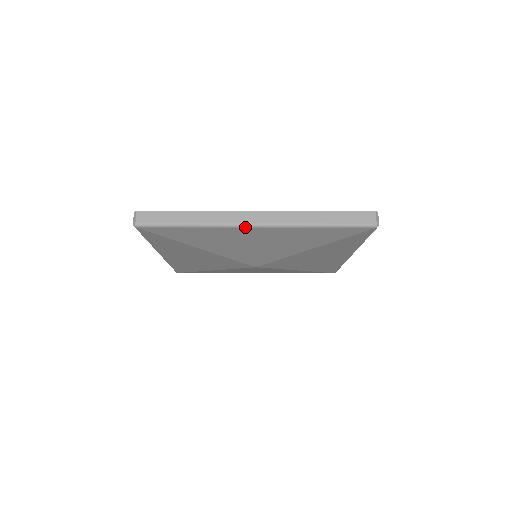
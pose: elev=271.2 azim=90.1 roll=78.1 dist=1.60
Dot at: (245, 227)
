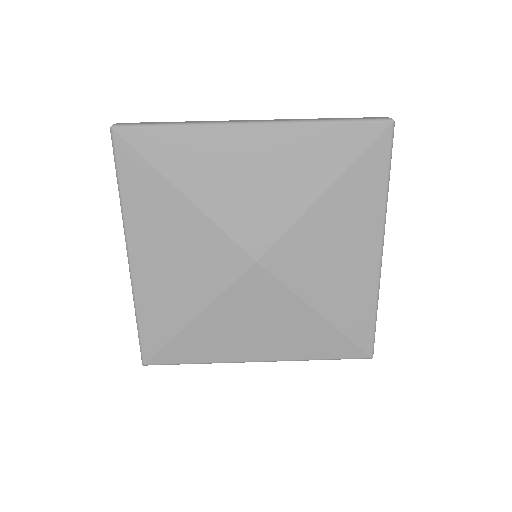
Dot at: (240, 125)
